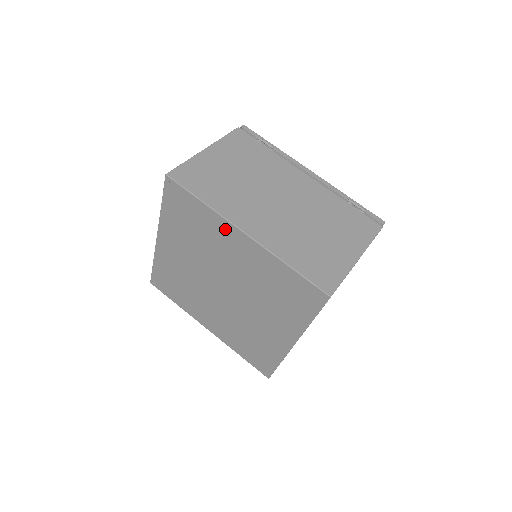
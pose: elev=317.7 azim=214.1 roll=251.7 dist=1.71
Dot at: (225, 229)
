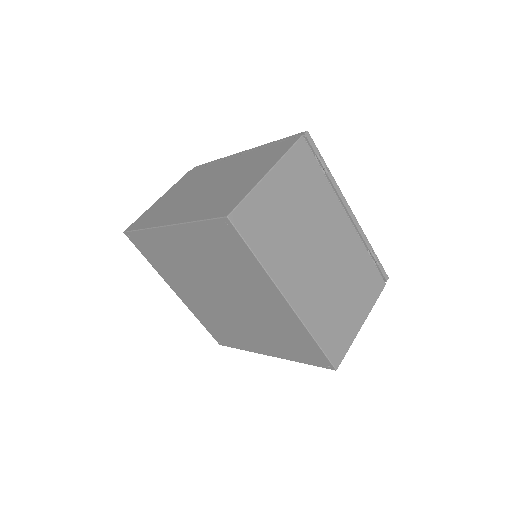
Dot at: (267, 286)
